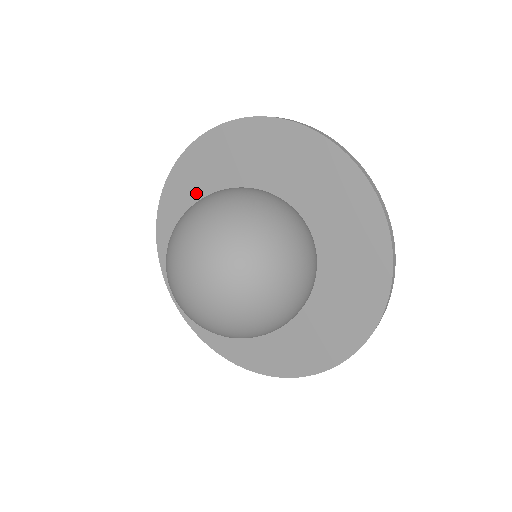
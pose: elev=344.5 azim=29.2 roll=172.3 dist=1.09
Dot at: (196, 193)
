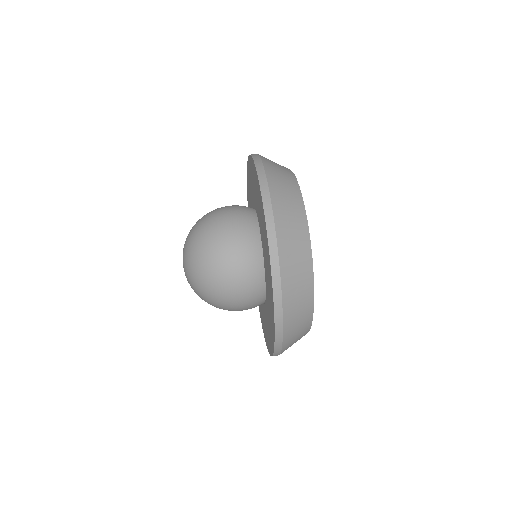
Dot at: occluded
